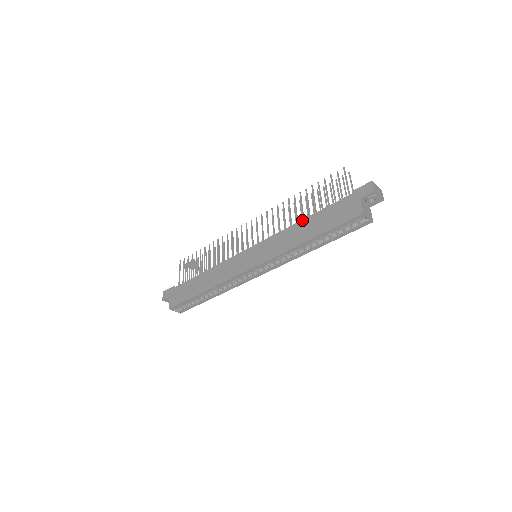
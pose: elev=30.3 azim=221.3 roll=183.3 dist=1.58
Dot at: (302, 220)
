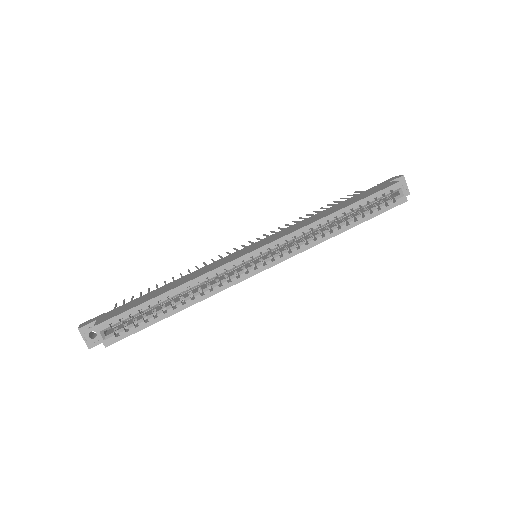
Dot at: (322, 211)
